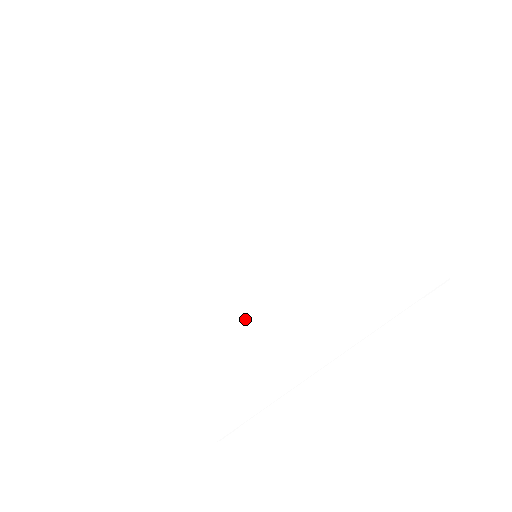
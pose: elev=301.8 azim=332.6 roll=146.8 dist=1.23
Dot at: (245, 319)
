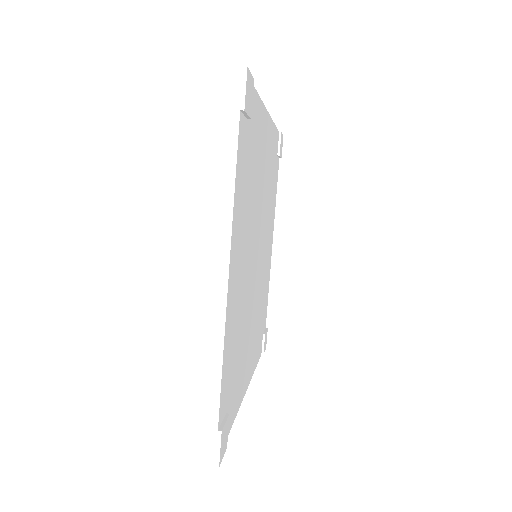
Dot at: occluded
